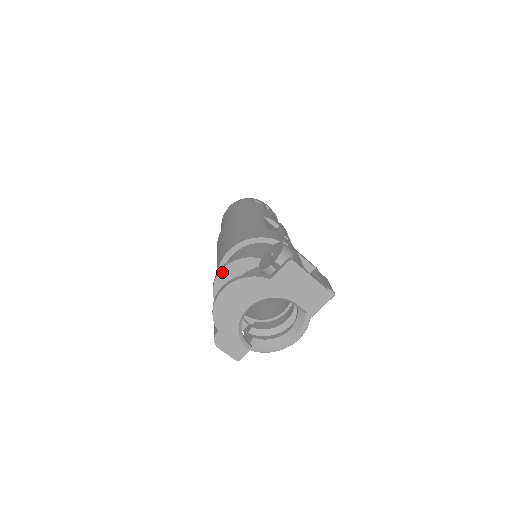
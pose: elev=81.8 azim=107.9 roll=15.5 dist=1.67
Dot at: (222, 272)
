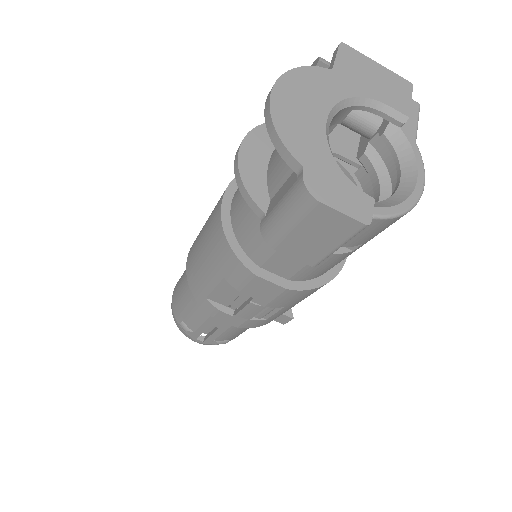
Dot at: (243, 149)
